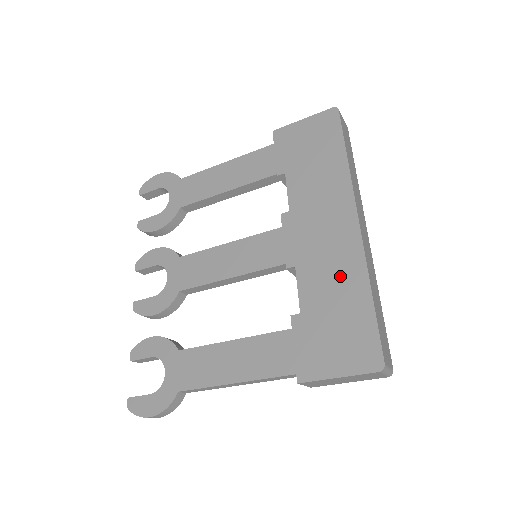
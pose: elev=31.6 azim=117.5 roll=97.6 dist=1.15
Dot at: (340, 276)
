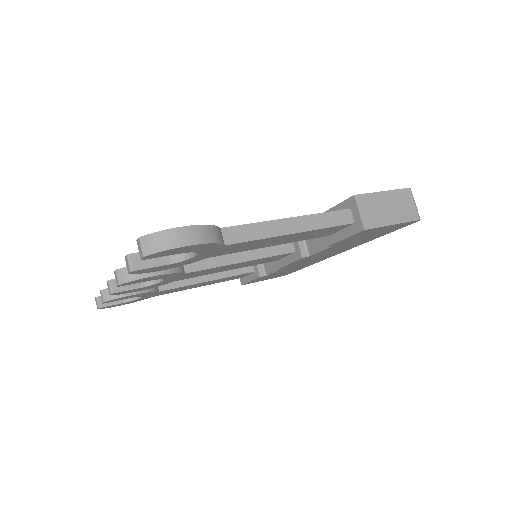
Dot at: occluded
